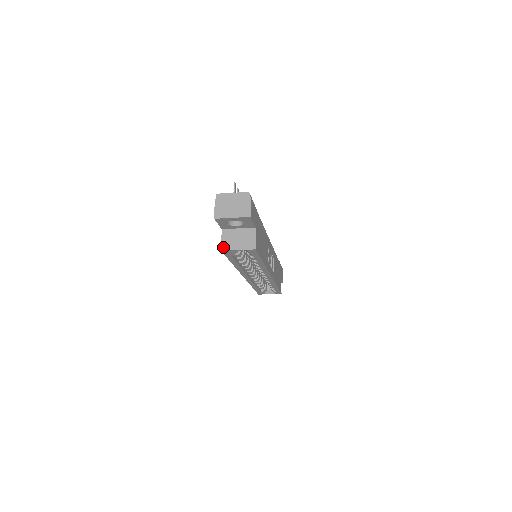
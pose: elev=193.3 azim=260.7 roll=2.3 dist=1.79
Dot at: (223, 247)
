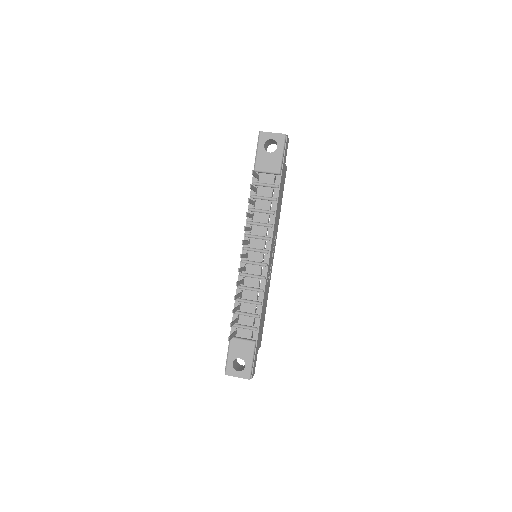
Dot at: occluded
